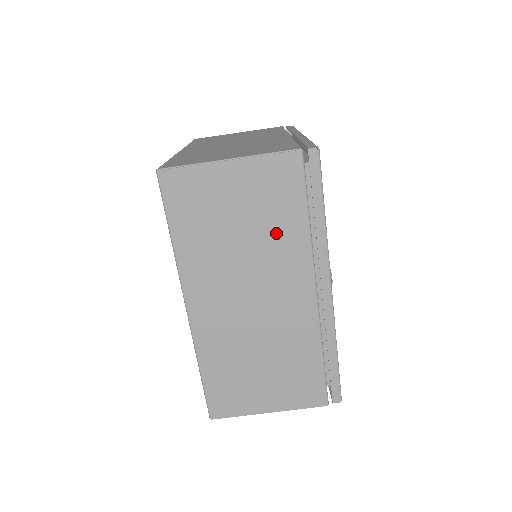
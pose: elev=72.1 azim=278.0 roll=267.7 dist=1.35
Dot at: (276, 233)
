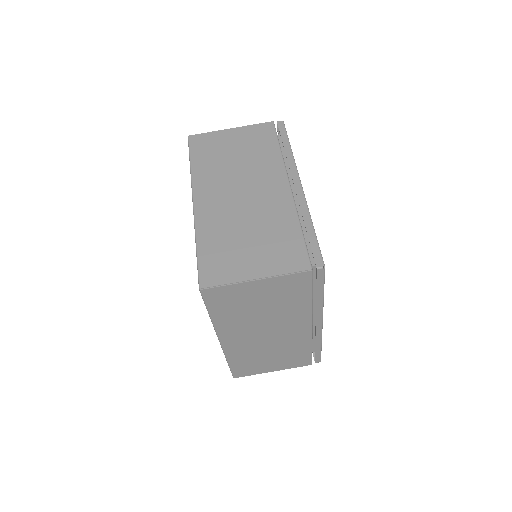
Dot at: (287, 307)
